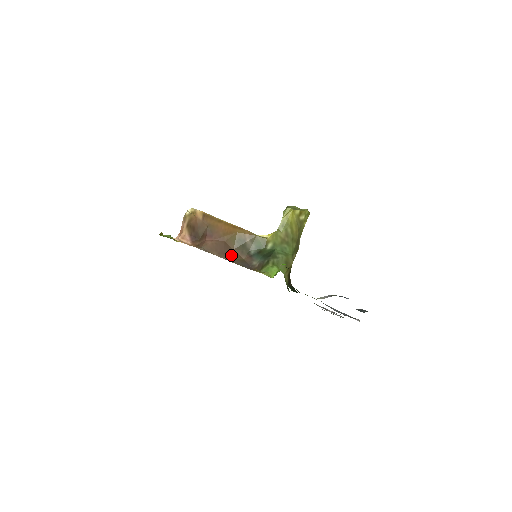
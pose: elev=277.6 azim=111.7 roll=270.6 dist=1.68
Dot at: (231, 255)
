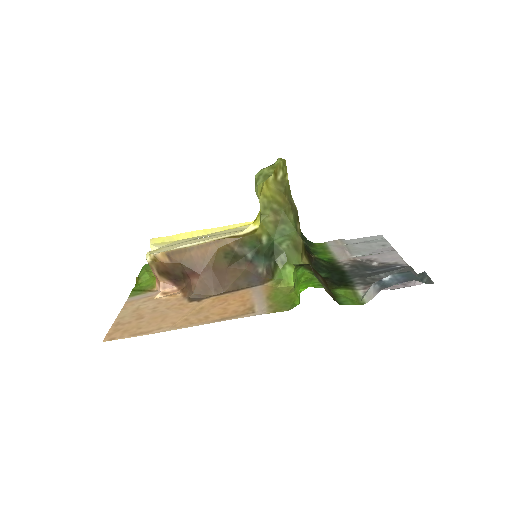
Dot at: (229, 278)
